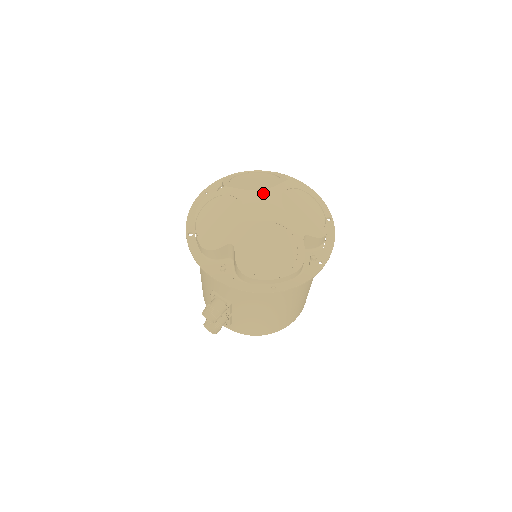
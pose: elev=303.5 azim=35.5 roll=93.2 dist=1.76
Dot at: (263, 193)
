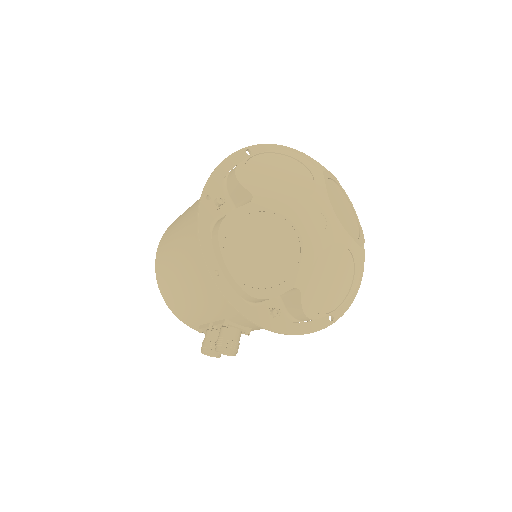
Dot at: (312, 203)
